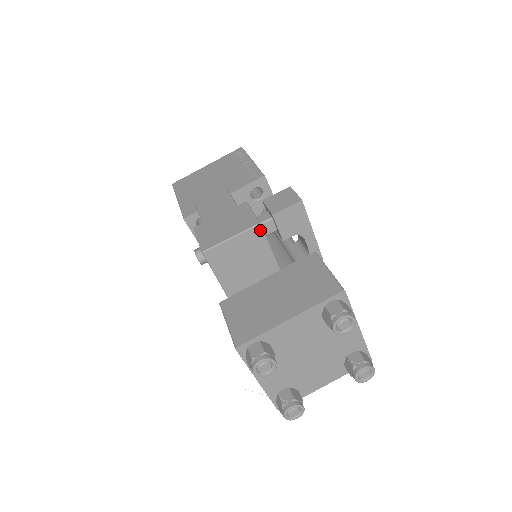
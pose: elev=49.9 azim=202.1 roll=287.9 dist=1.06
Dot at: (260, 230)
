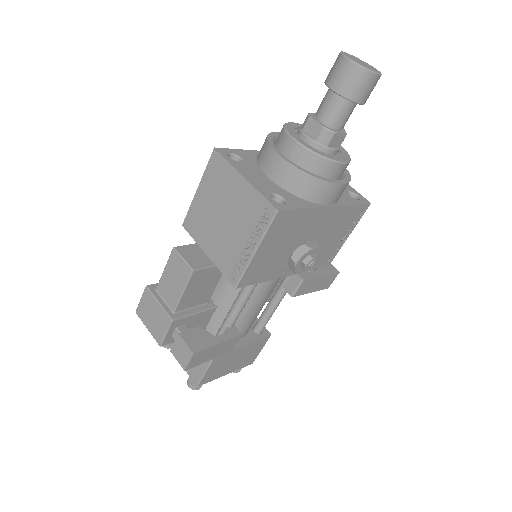
Dot at: (163, 344)
